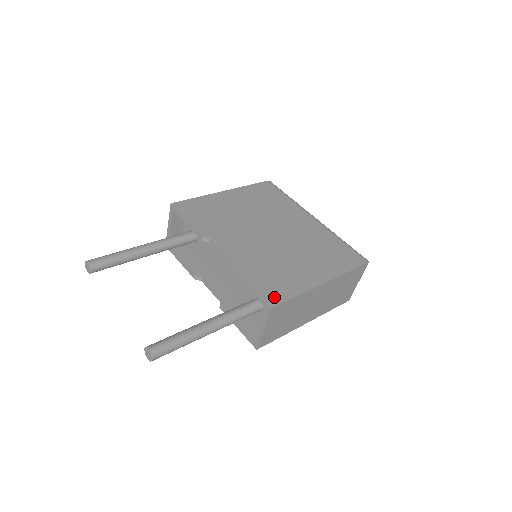
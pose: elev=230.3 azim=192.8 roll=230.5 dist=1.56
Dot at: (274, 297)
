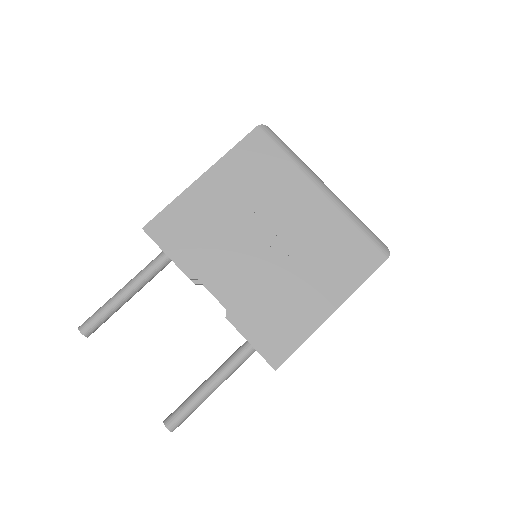
Dot at: (277, 354)
